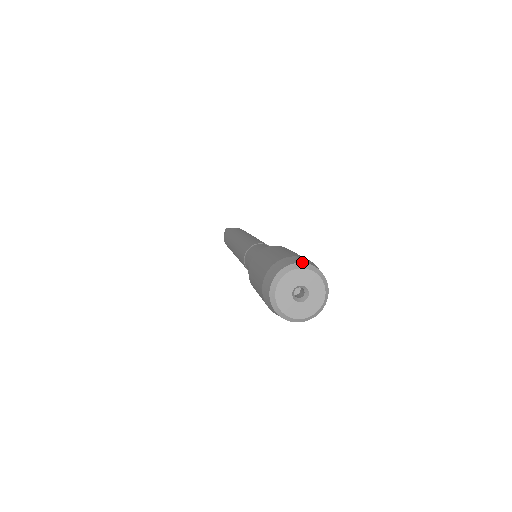
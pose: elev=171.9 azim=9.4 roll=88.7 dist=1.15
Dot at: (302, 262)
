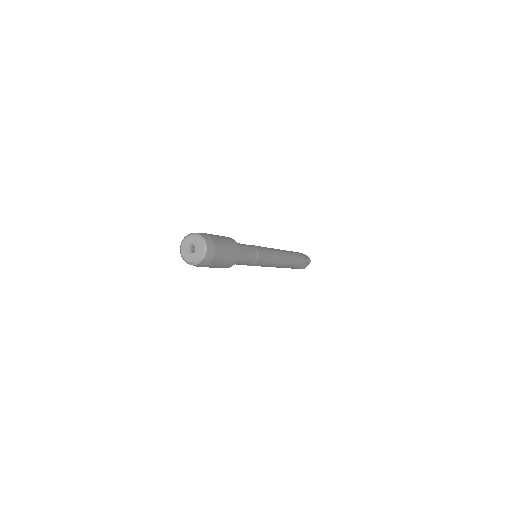
Dot at: (184, 238)
